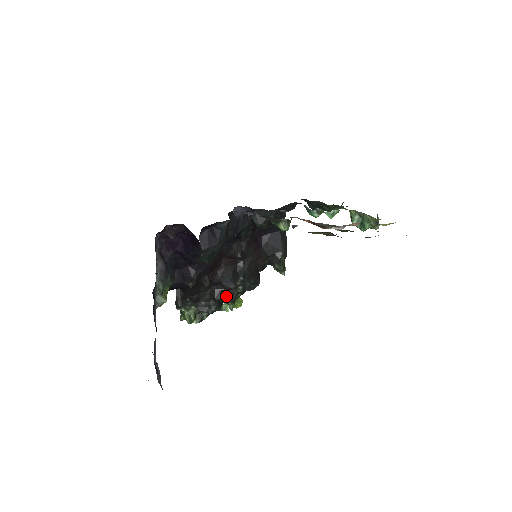
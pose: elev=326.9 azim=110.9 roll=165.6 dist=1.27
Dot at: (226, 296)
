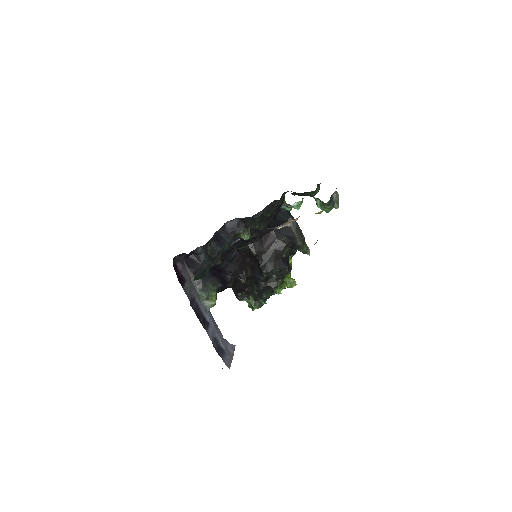
Dot at: (268, 284)
